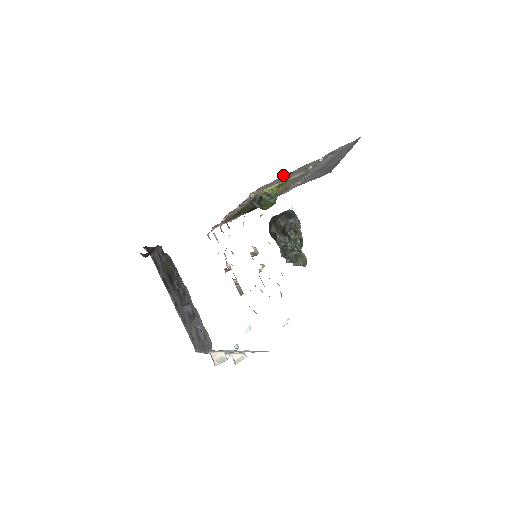
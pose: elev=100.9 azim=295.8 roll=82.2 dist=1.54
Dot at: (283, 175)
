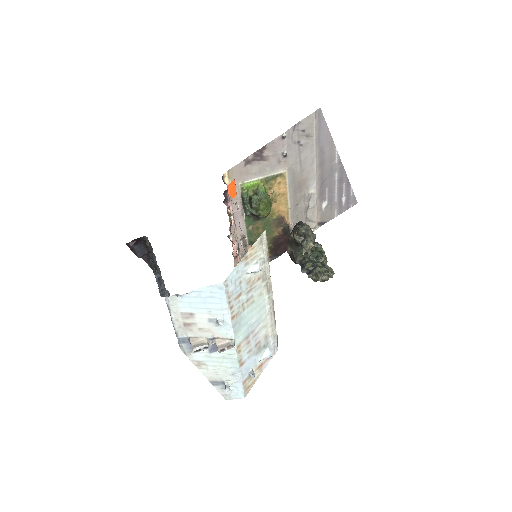
Dot at: (250, 155)
